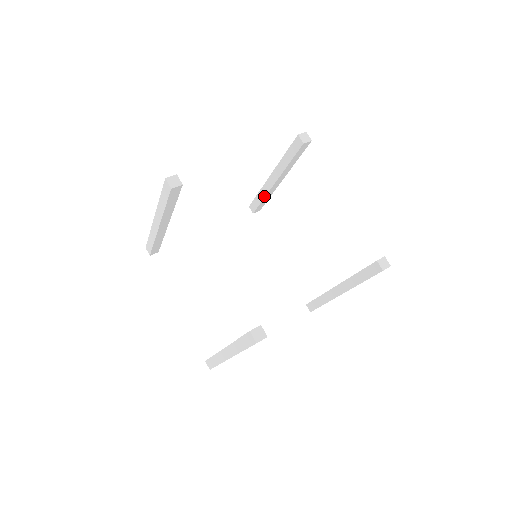
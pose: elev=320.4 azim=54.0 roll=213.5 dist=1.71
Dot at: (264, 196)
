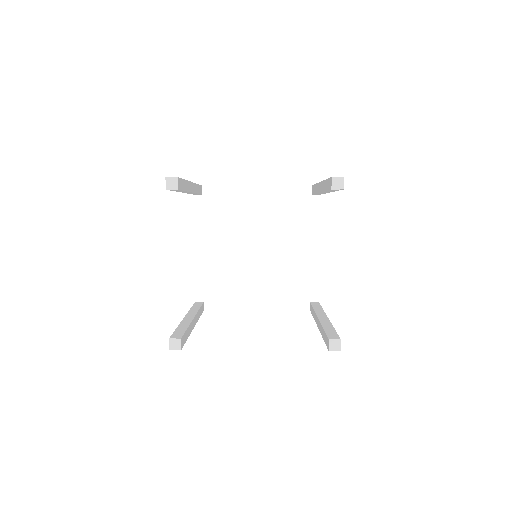
Dot at: (316, 192)
